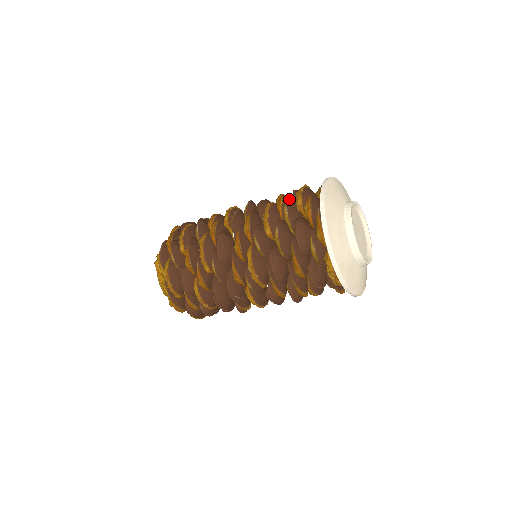
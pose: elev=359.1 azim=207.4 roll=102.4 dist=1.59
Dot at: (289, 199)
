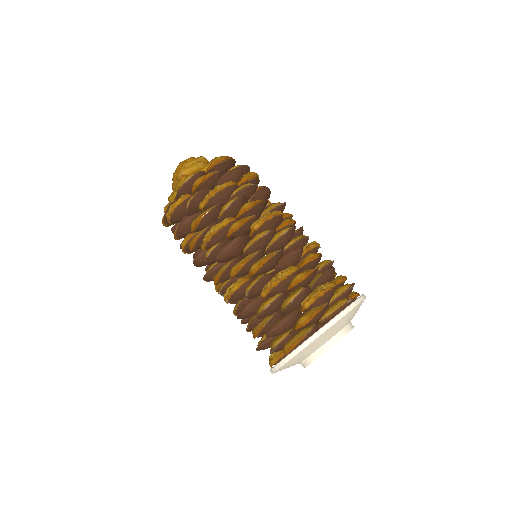
Dot at: (304, 293)
